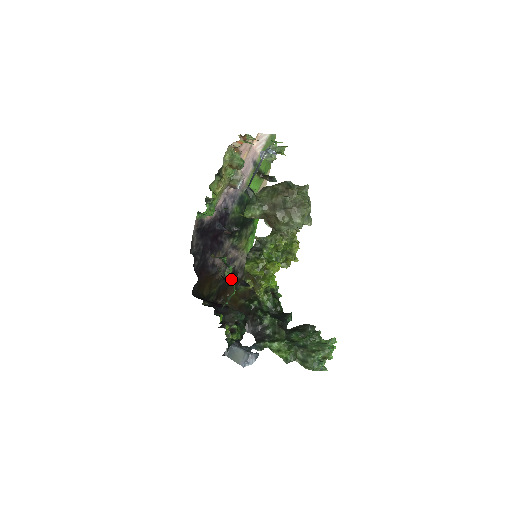
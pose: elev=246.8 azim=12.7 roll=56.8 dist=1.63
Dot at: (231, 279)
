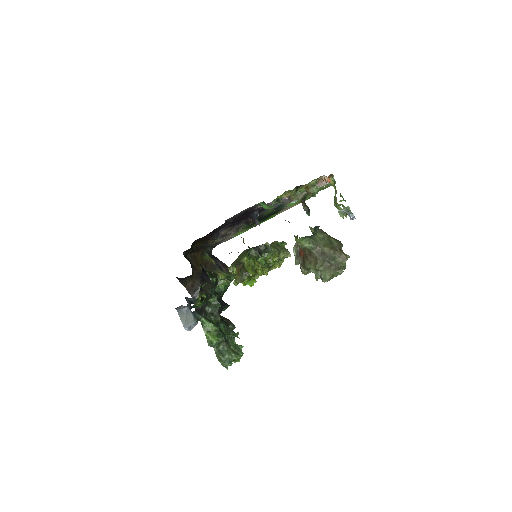
Dot at: (211, 247)
